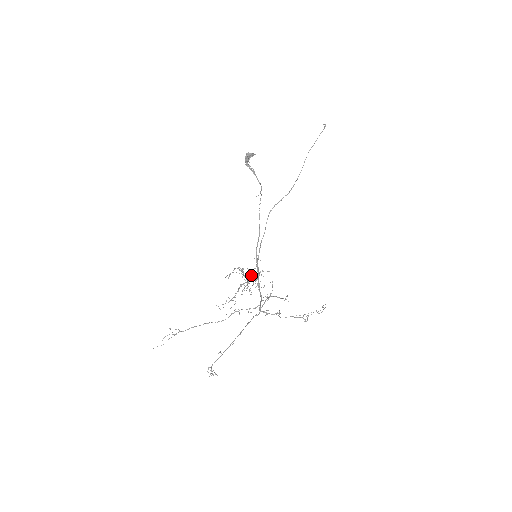
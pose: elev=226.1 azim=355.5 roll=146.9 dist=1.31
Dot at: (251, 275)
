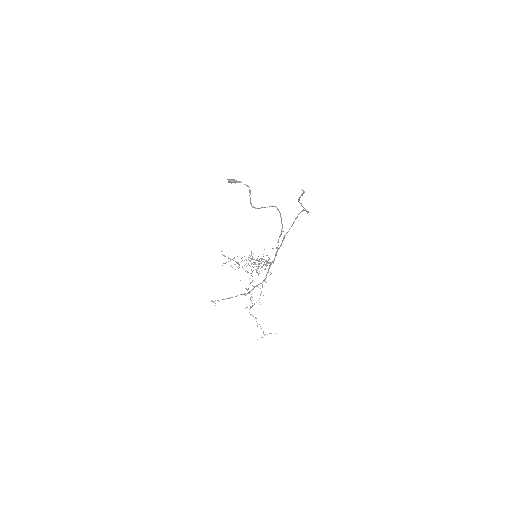
Dot at: occluded
